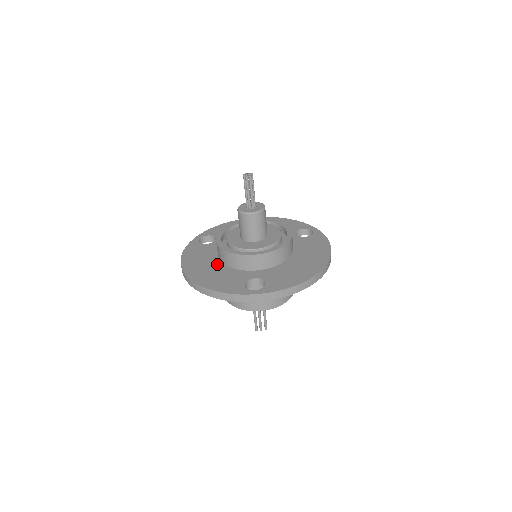
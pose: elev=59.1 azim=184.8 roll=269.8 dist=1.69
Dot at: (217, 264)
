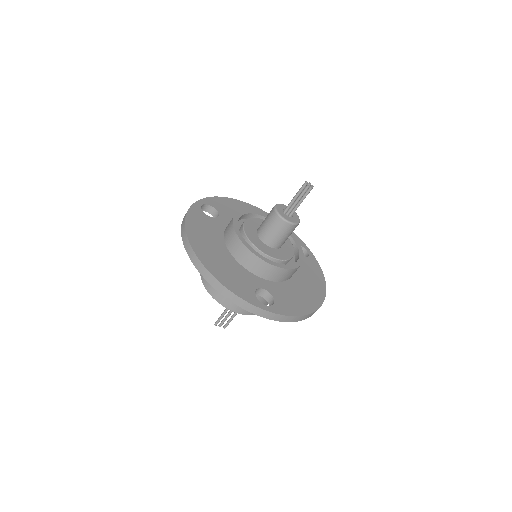
Dot at: (225, 251)
